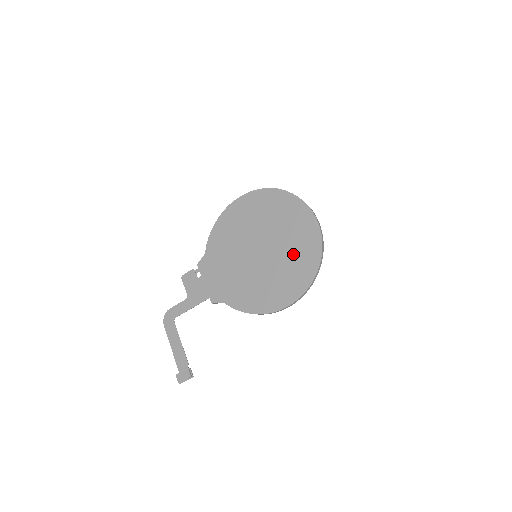
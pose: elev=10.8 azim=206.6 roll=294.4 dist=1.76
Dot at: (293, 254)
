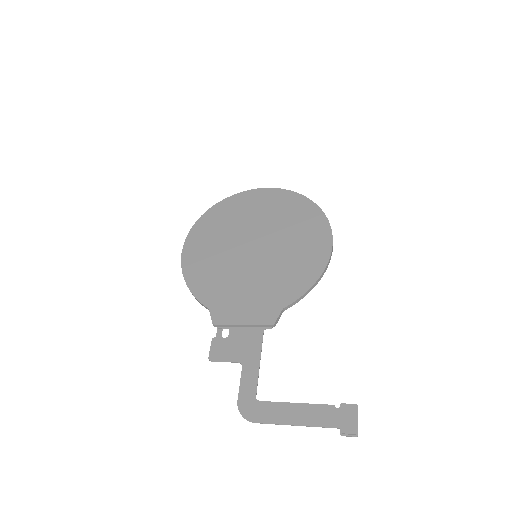
Dot at: (282, 217)
